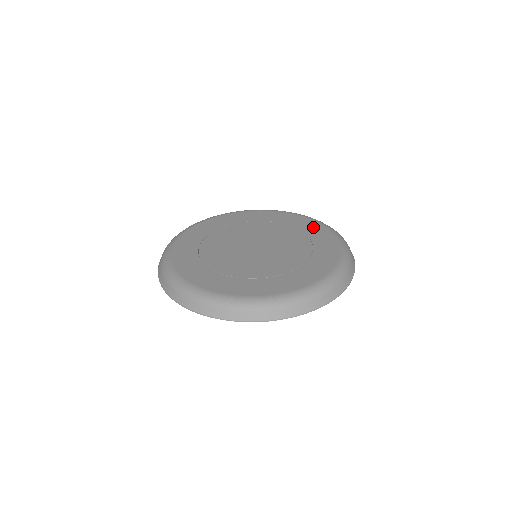
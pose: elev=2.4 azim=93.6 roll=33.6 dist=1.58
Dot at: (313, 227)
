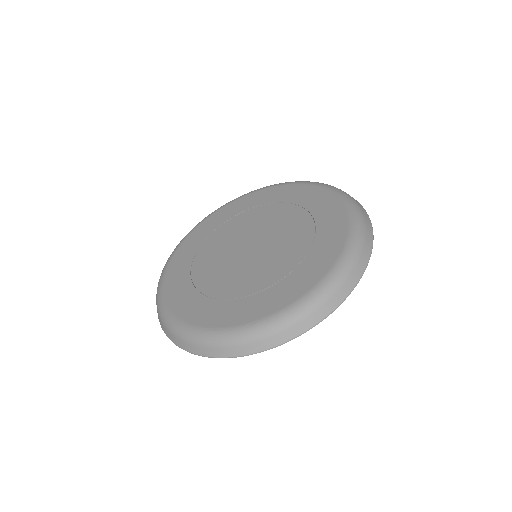
Dot at: (333, 223)
